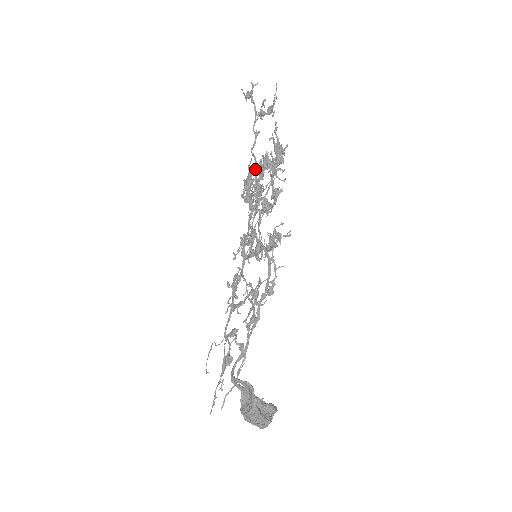
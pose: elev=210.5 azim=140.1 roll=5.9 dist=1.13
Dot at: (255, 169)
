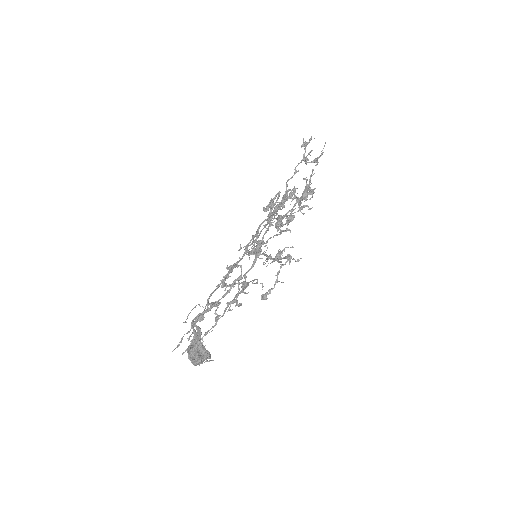
Dot at: (279, 193)
